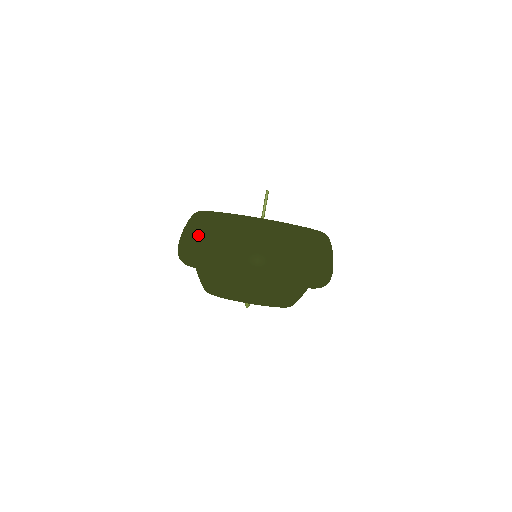
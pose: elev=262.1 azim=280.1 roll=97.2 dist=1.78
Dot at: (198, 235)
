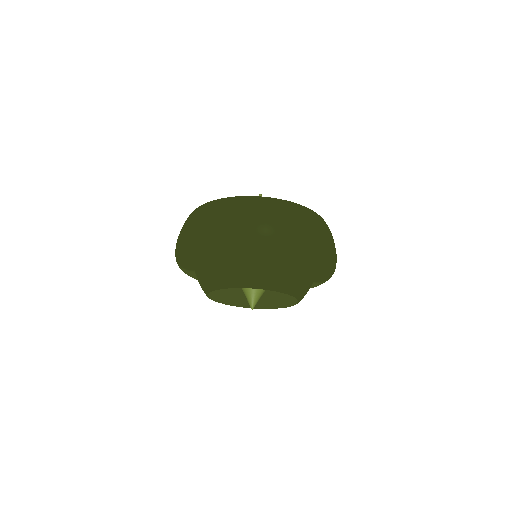
Dot at: (200, 220)
